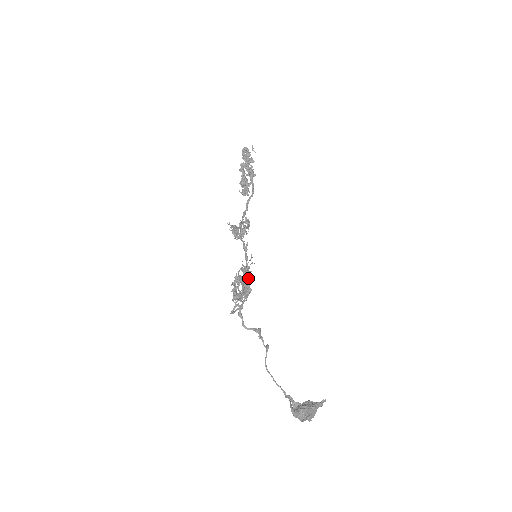
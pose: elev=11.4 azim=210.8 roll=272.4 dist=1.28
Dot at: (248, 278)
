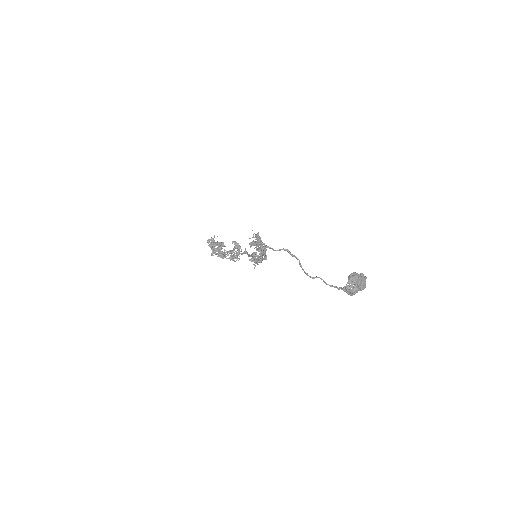
Dot at: (259, 238)
